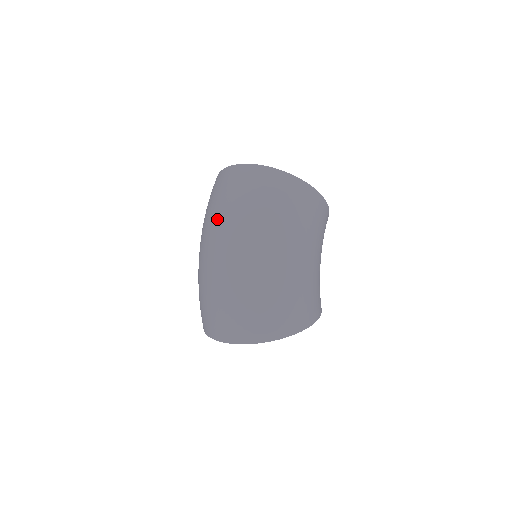
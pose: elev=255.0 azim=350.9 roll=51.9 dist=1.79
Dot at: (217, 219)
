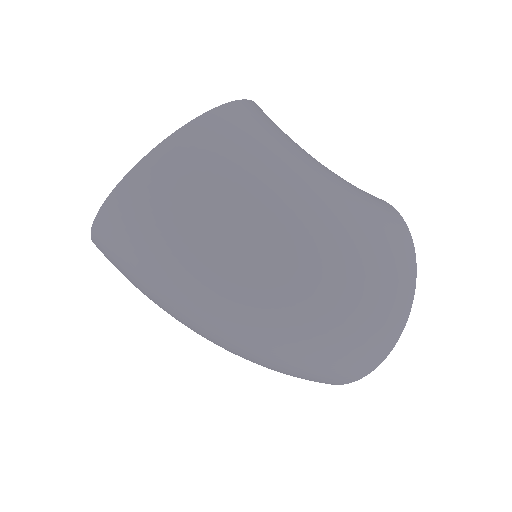
Dot at: (173, 303)
